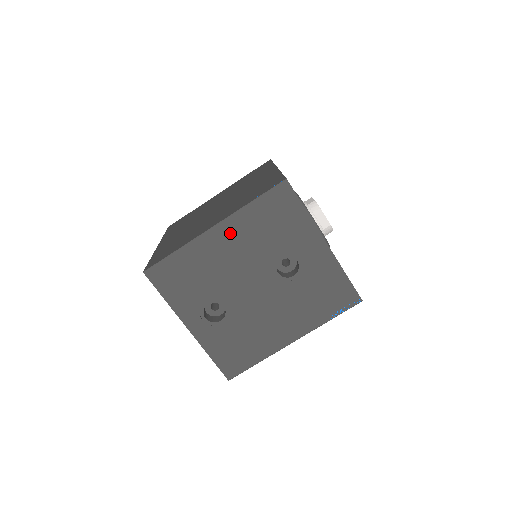
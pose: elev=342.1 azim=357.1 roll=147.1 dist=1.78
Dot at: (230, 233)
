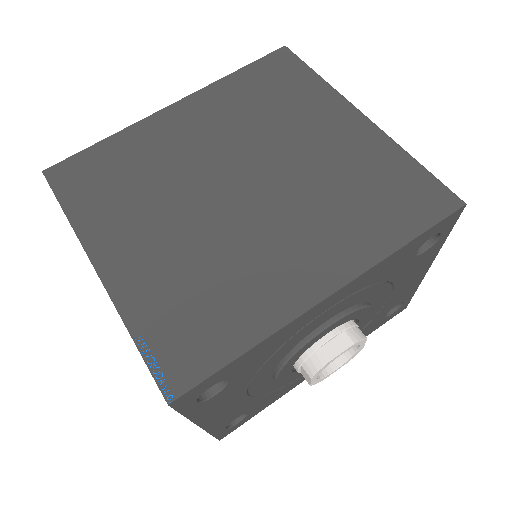
Dot at: occluded
